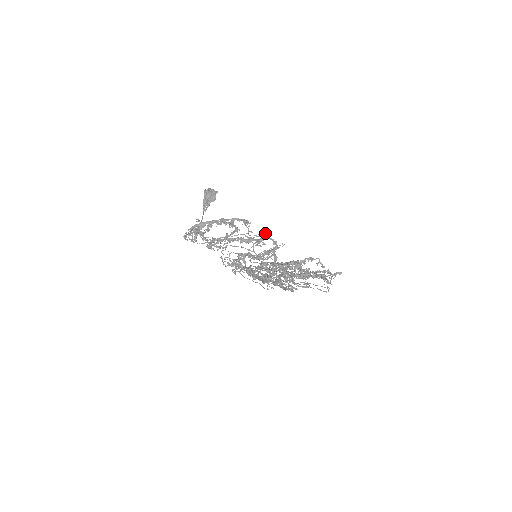
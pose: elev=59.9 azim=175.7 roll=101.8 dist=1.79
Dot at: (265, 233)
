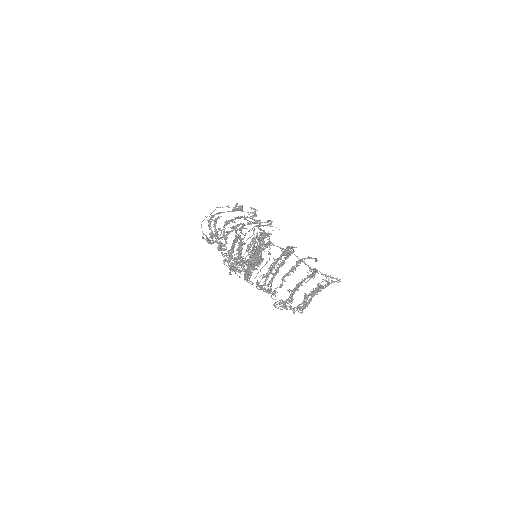
Dot at: occluded
